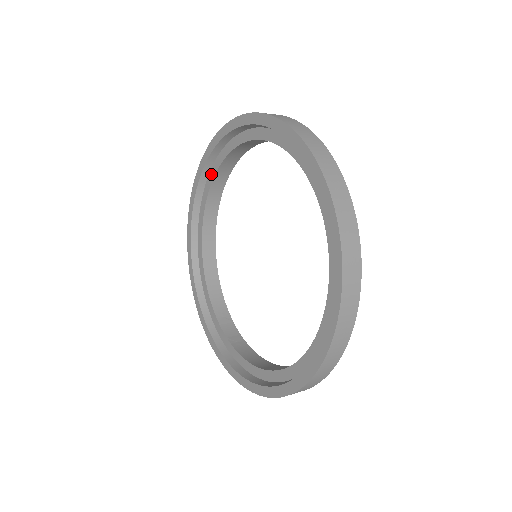
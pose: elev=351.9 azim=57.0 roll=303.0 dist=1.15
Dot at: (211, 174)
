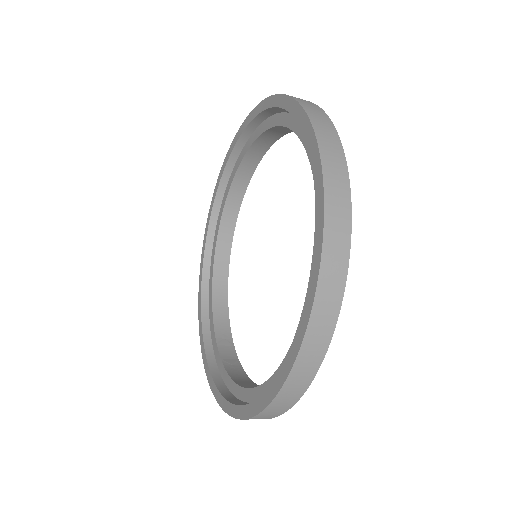
Dot at: (229, 182)
